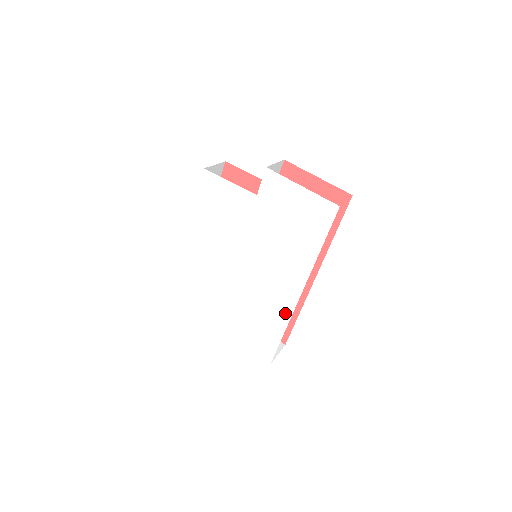
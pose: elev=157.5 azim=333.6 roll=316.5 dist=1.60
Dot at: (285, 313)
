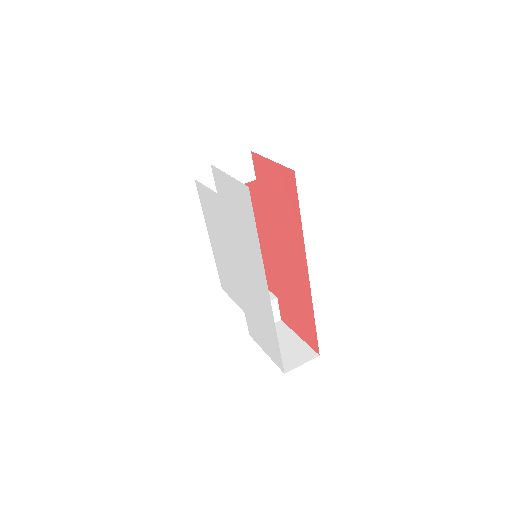
Dot at: (270, 314)
